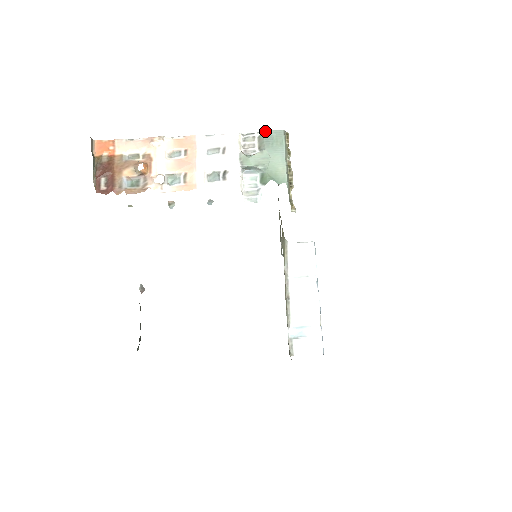
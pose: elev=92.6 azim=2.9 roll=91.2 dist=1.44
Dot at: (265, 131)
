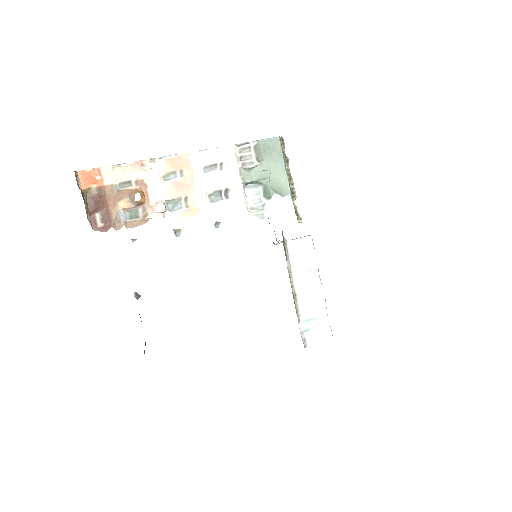
Dot at: (261, 140)
